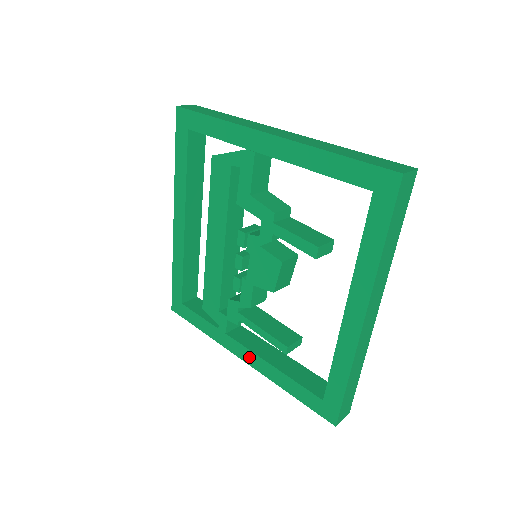
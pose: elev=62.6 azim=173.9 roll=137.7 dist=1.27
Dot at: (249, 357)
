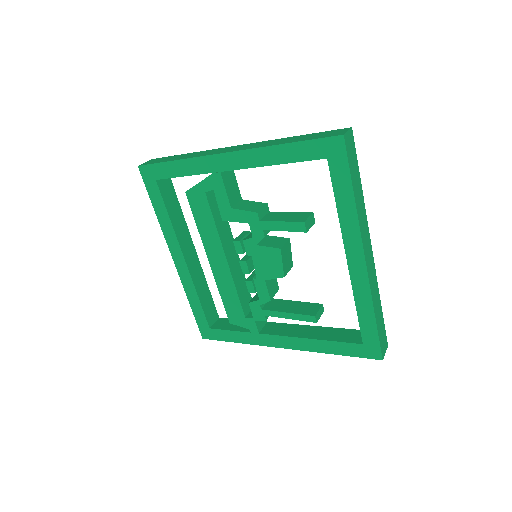
Dot at: (287, 342)
